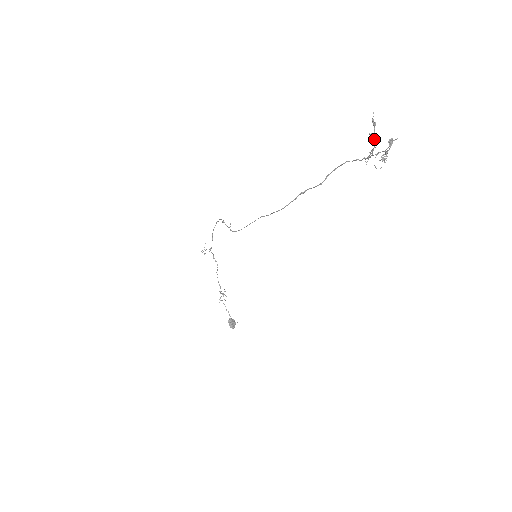
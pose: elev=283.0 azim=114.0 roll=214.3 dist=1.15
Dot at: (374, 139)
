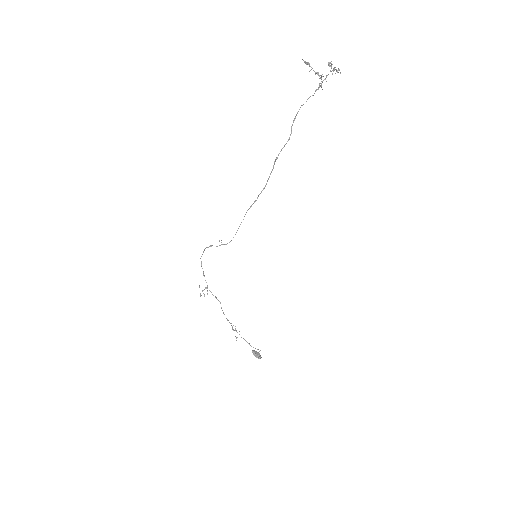
Dot at: (315, 72)
